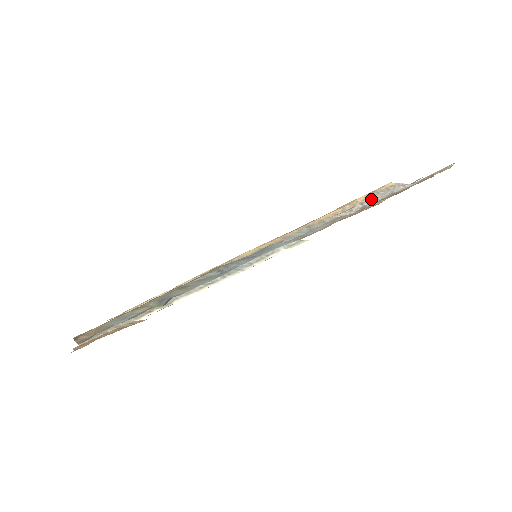
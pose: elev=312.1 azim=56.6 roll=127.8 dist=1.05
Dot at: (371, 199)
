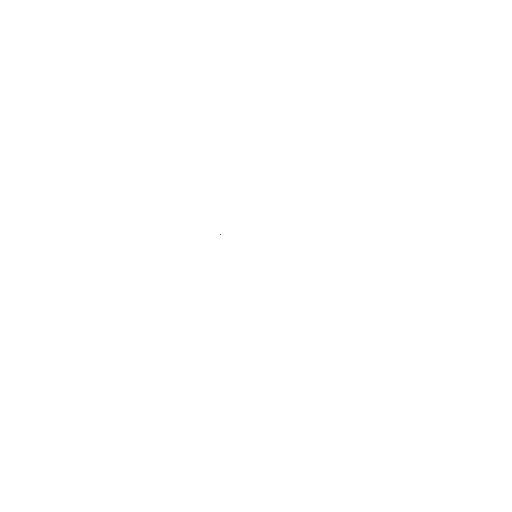
Dot at: occluded
